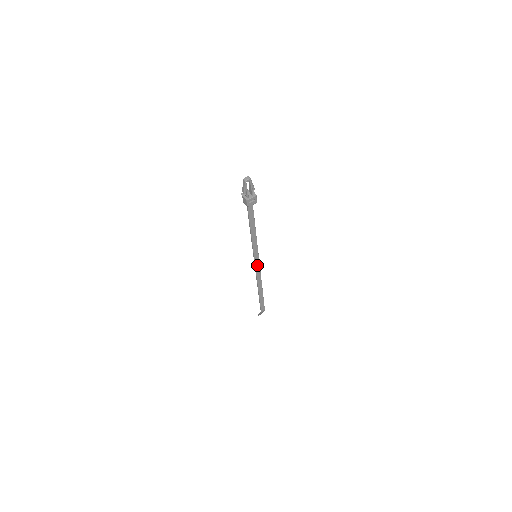
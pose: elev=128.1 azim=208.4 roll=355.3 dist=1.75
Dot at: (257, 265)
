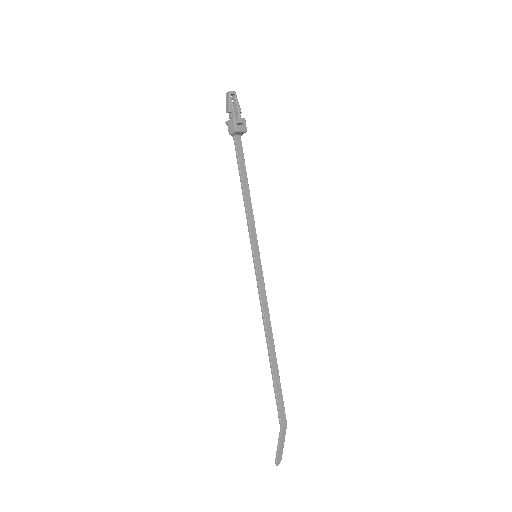
Dot at: (260, 278)
